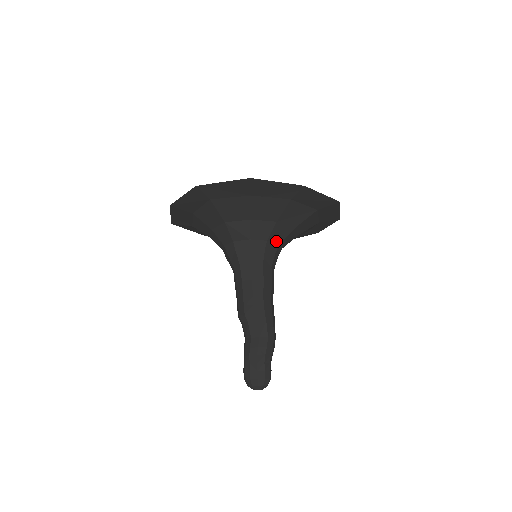
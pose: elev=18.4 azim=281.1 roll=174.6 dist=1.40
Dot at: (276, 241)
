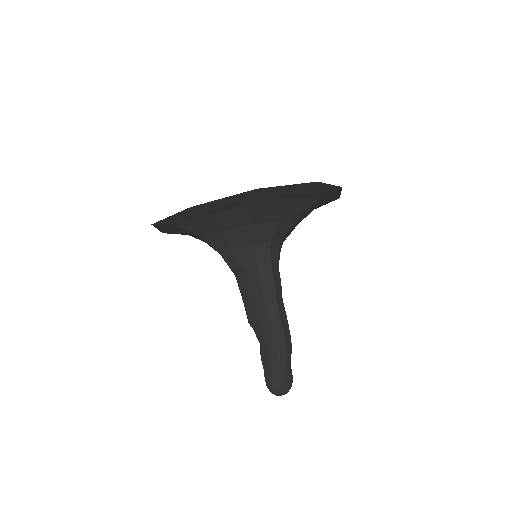
Dot at: (284, 240)
